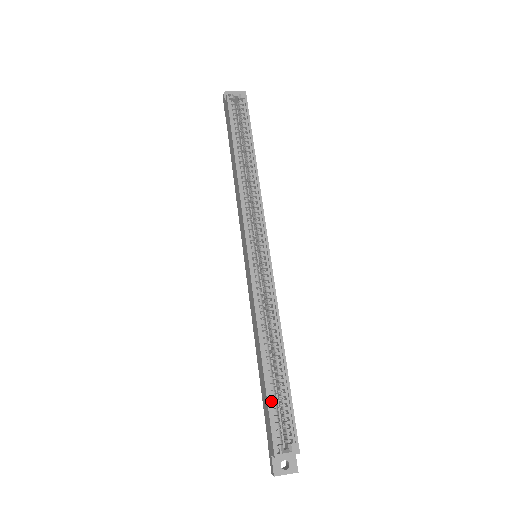
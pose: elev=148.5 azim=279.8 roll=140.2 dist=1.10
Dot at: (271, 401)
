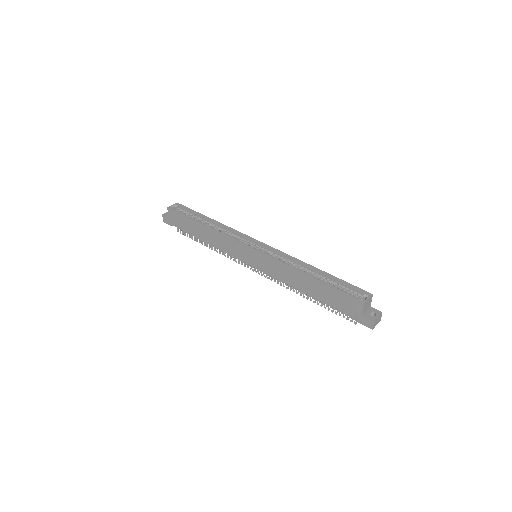
Dot at: (335, 288)
